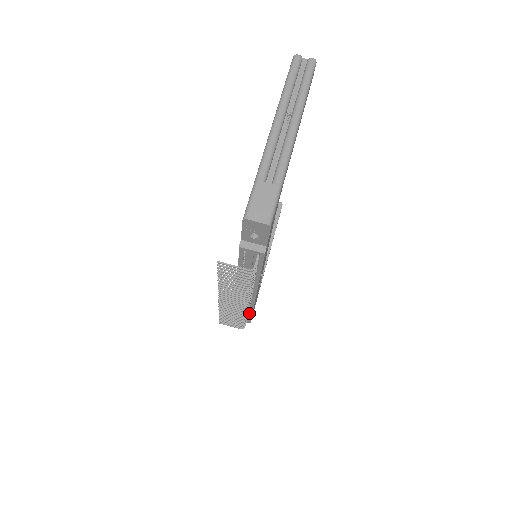
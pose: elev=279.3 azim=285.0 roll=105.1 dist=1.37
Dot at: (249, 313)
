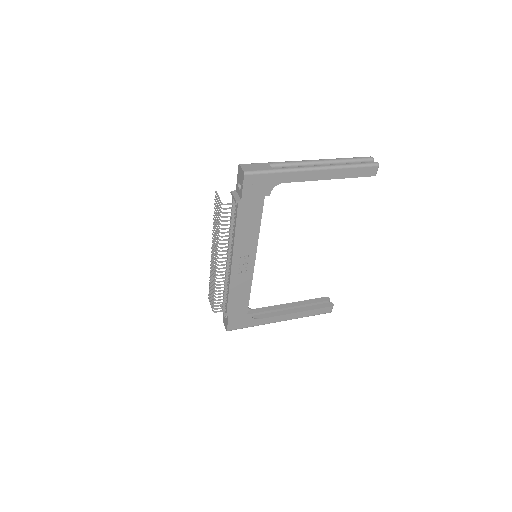
Dot at: (226, 306)
